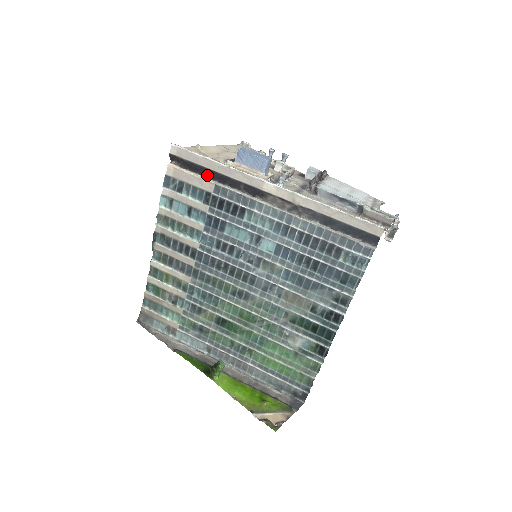
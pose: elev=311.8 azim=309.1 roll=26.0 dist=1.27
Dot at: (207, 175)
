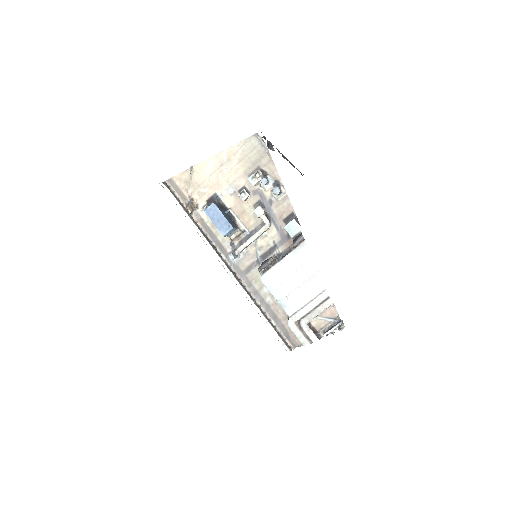
Dot at: occluded
